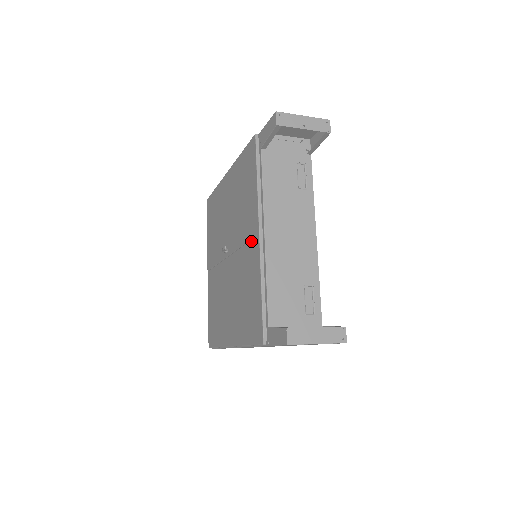
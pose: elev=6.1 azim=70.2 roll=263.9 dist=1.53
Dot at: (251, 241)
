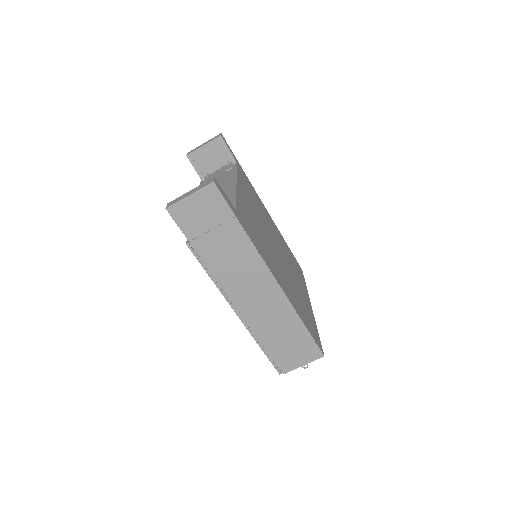
Dot at: occluded
